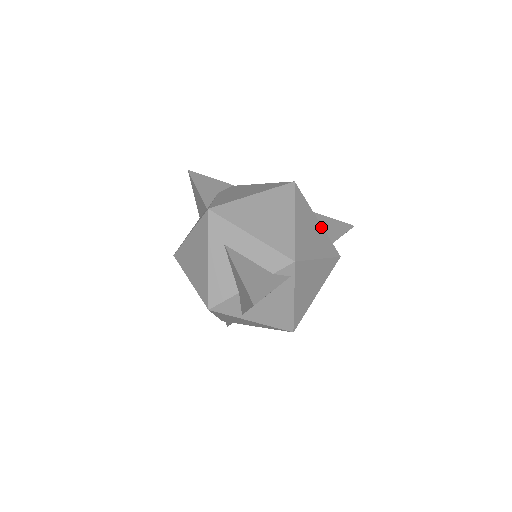
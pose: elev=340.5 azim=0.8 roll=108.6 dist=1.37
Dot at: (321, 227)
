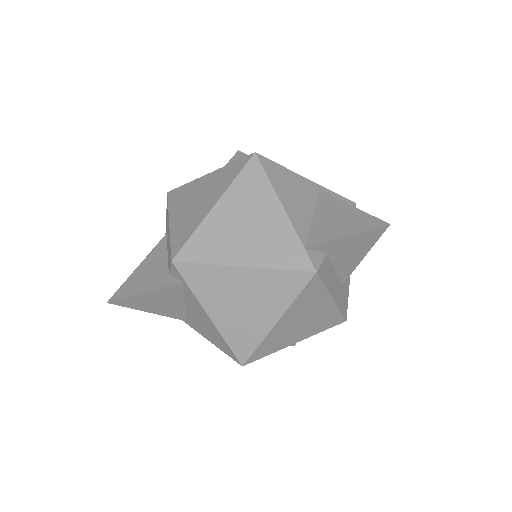
Dot at: (286, 220)
